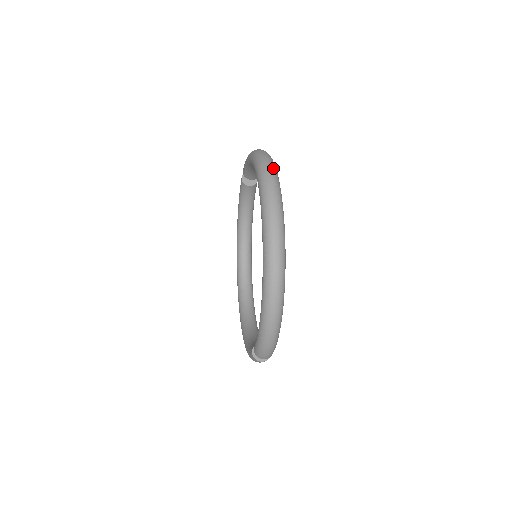
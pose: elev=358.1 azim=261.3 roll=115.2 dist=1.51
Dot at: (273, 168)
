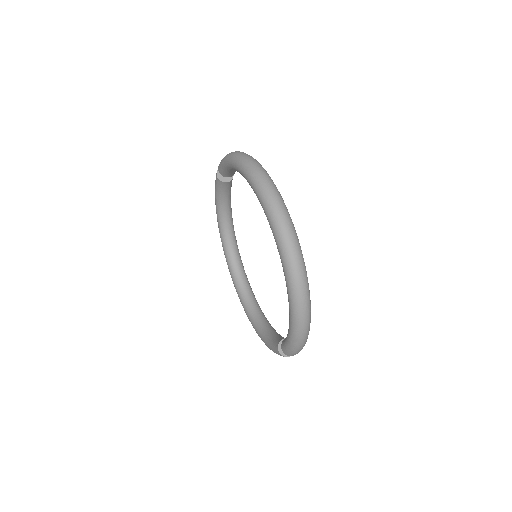
Dot at: (269, 179)
